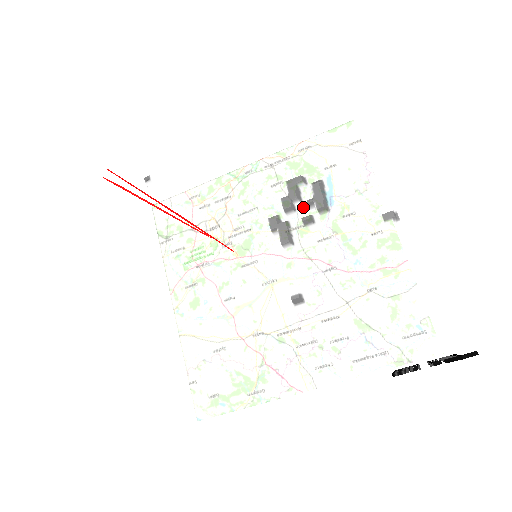
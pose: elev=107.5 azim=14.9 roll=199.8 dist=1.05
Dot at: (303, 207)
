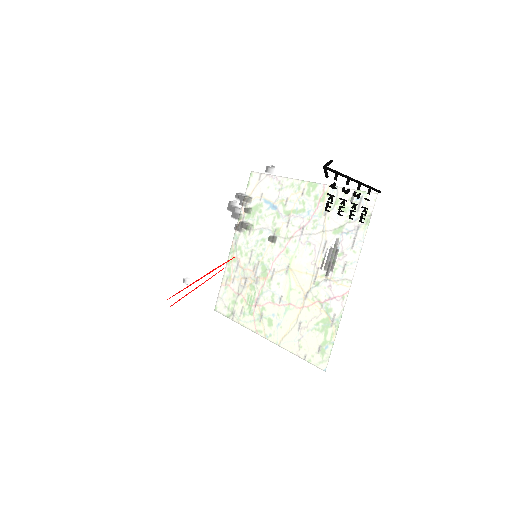
Dot at: (243, 210)
